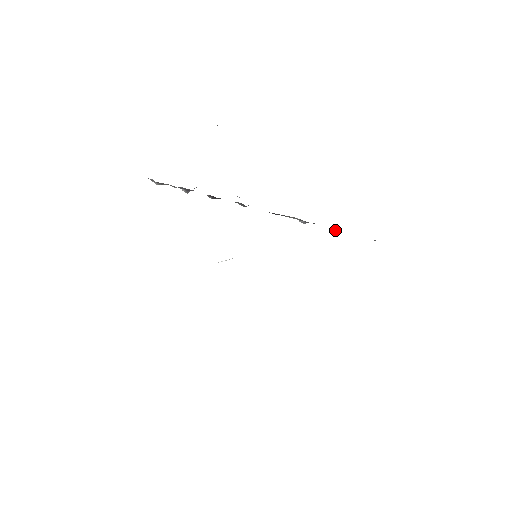
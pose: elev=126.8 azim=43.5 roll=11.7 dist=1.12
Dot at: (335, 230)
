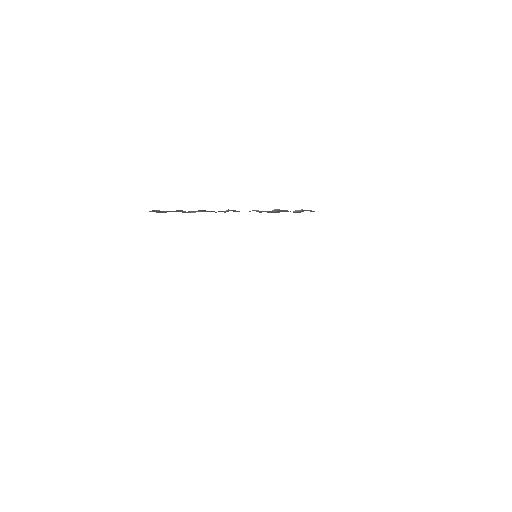
Dot at: occluded
